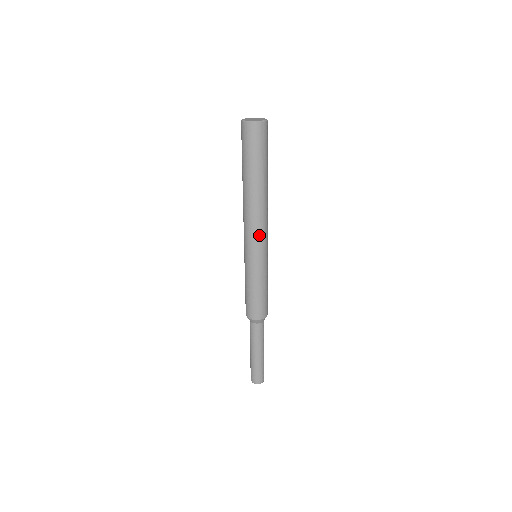
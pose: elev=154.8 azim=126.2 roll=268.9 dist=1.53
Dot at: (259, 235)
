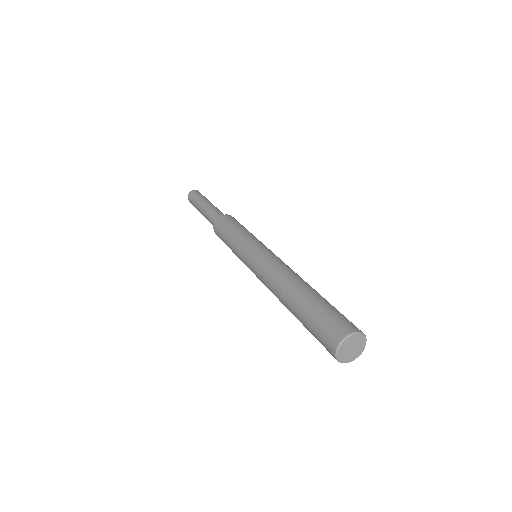
Dot at: occluded
